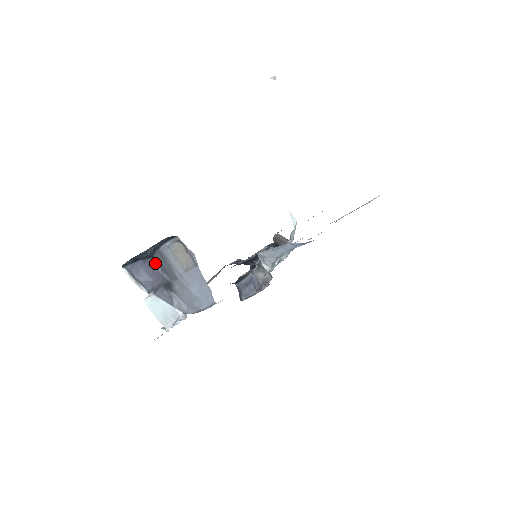
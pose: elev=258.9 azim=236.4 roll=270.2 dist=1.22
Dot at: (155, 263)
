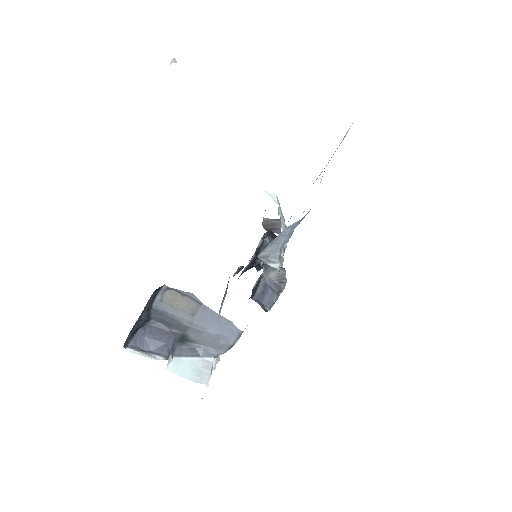
Dot at: (156, 323)
